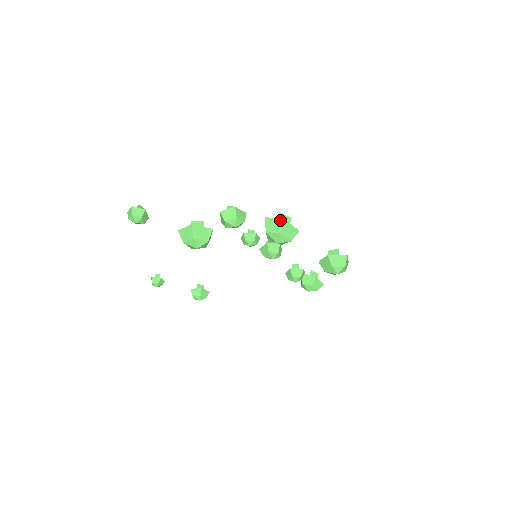
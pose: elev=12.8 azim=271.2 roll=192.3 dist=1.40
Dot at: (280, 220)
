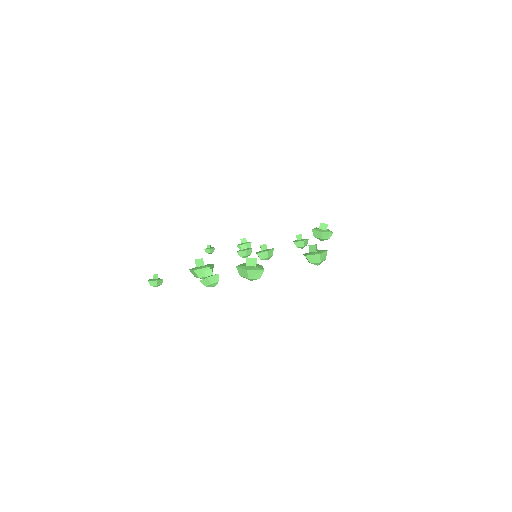
Dot at: (245, 271)
